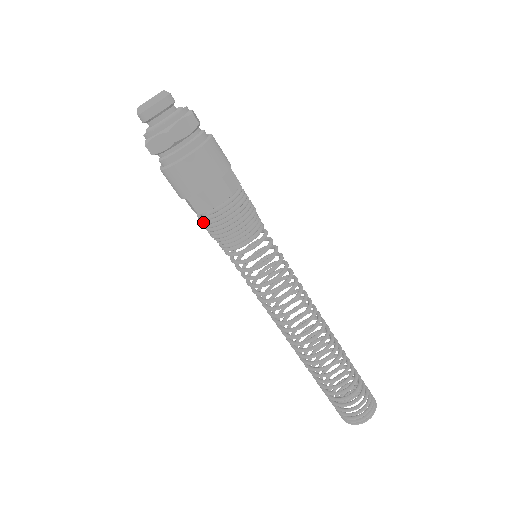
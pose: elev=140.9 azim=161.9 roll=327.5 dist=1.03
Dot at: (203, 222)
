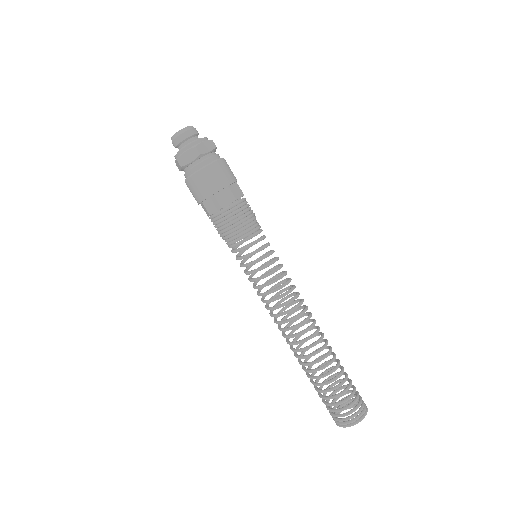
Dot at: occluded
